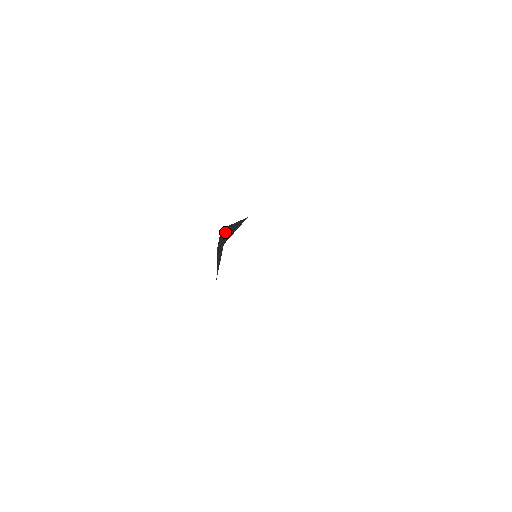
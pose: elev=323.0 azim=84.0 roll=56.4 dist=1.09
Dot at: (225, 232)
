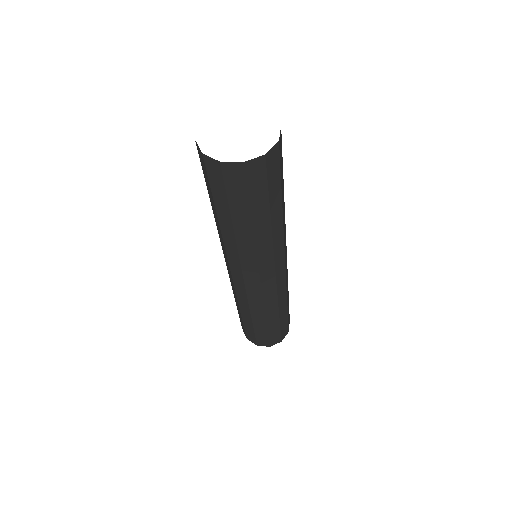
Dot at: occluded
